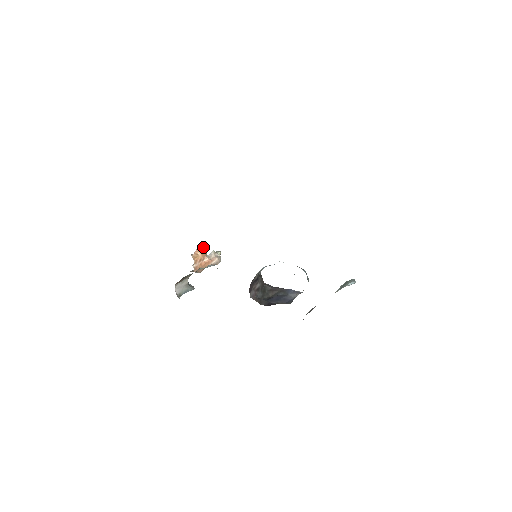
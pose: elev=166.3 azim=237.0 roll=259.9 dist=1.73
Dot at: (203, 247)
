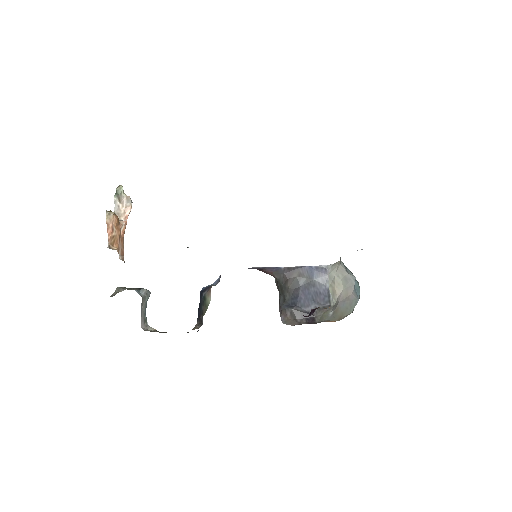
Dot at: (112, 219)
